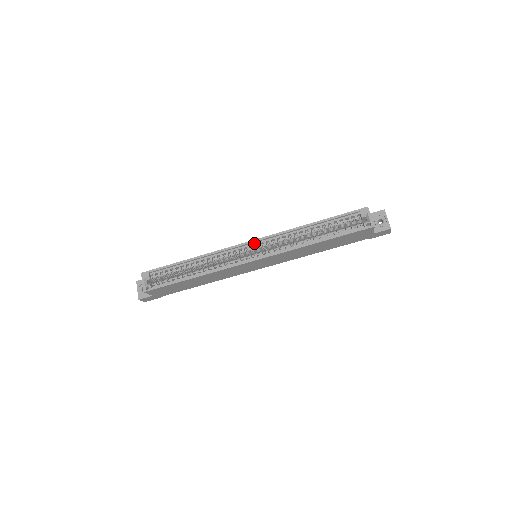
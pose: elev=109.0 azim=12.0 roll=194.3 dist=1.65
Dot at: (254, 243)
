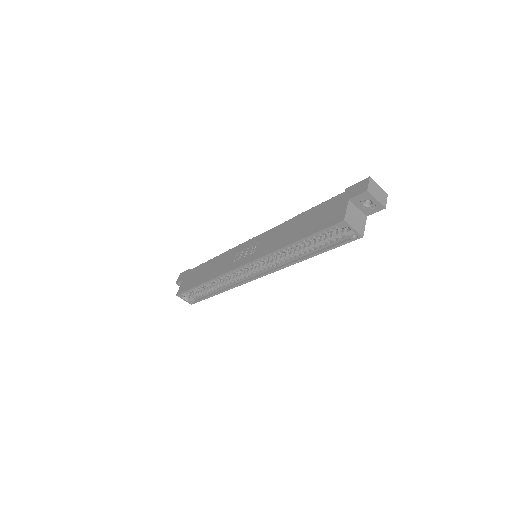
Dot at: (247, 264)
